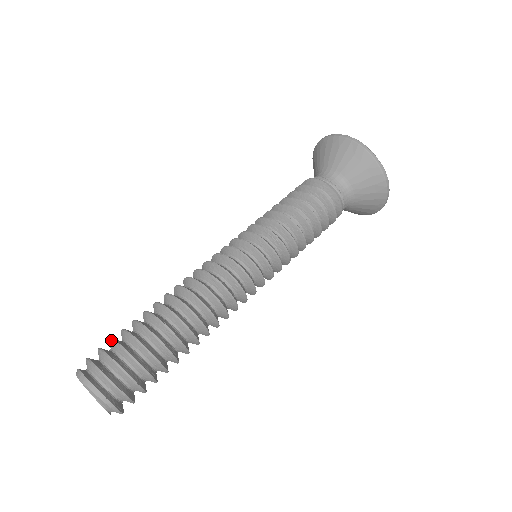
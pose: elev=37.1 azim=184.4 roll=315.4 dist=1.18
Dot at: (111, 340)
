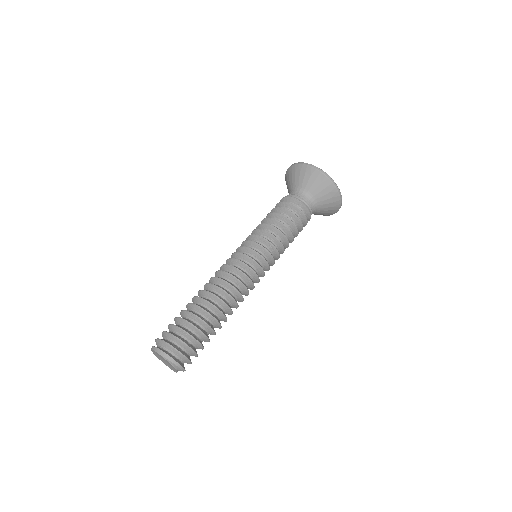
Dot at: (174, 326)
